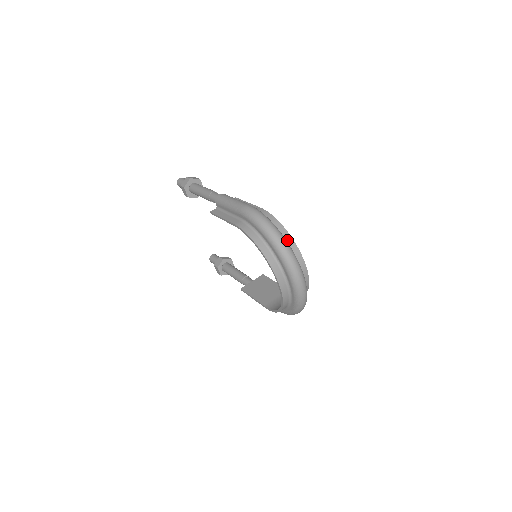
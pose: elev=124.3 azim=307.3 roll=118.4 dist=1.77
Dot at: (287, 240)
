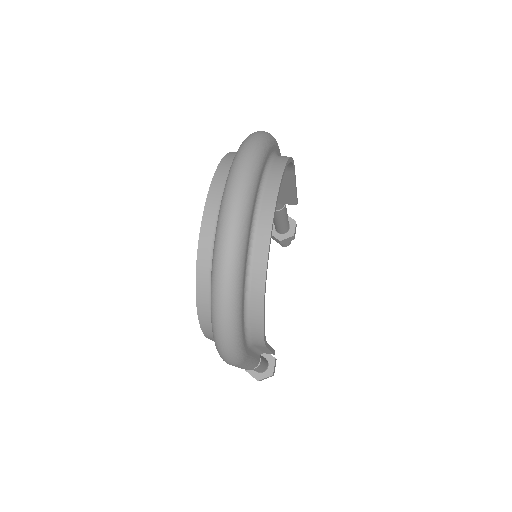
Dot at: (275, 165)
